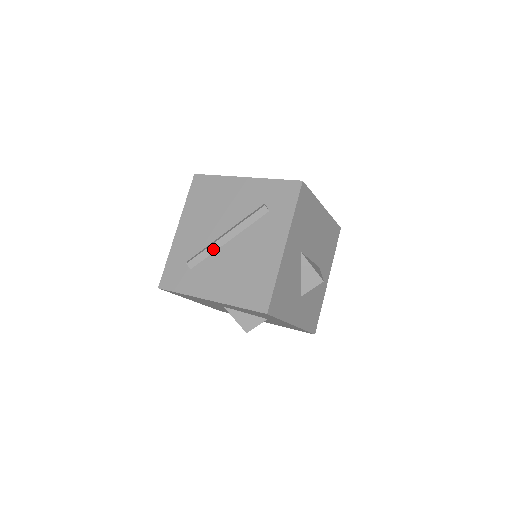
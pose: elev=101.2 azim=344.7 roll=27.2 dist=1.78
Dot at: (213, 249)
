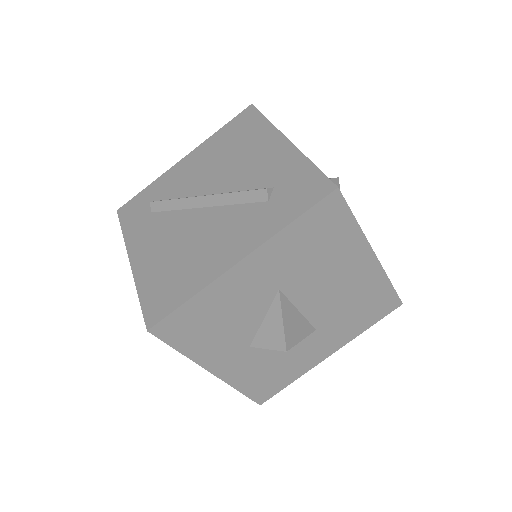
Dot at: (183, 205)
